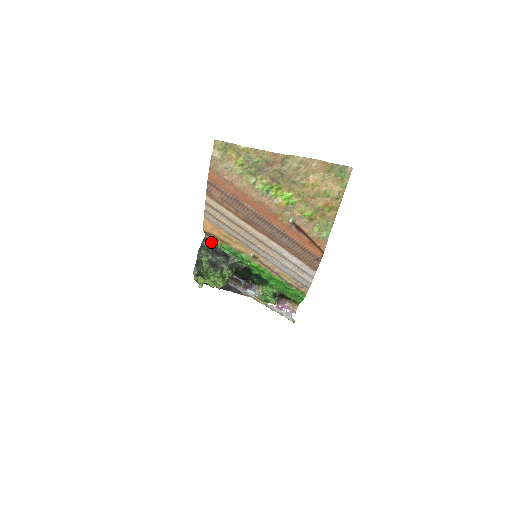
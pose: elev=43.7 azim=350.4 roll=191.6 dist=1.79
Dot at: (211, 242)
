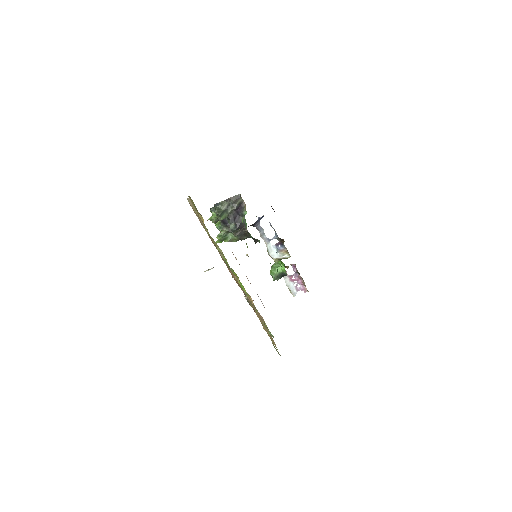
Dot at: (243, 202)
